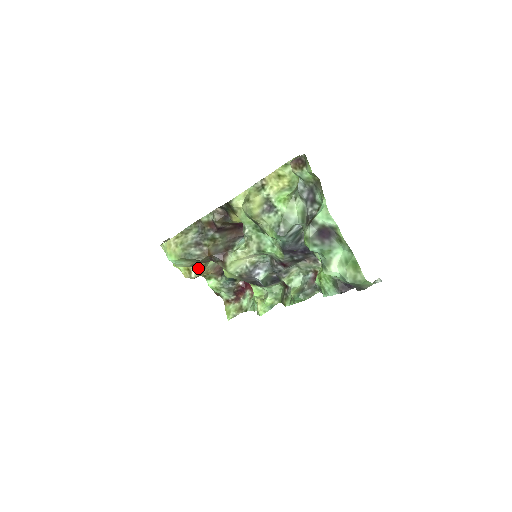
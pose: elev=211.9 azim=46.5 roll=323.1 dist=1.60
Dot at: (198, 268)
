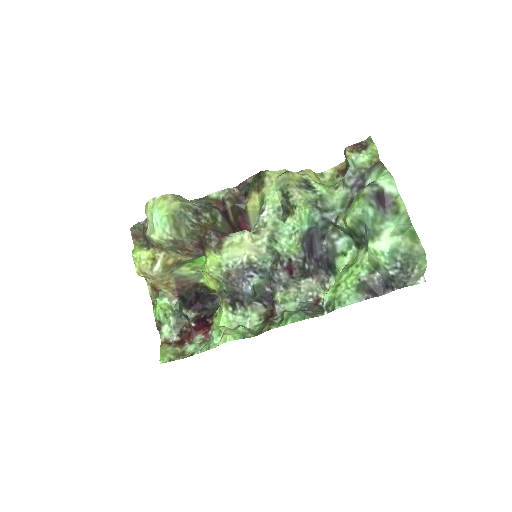
Dot at: (167, 261)
